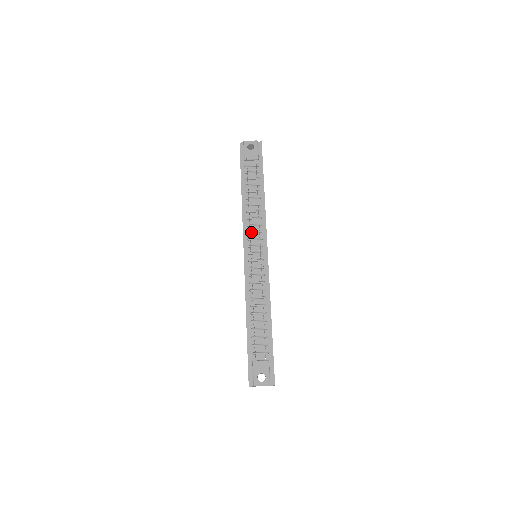
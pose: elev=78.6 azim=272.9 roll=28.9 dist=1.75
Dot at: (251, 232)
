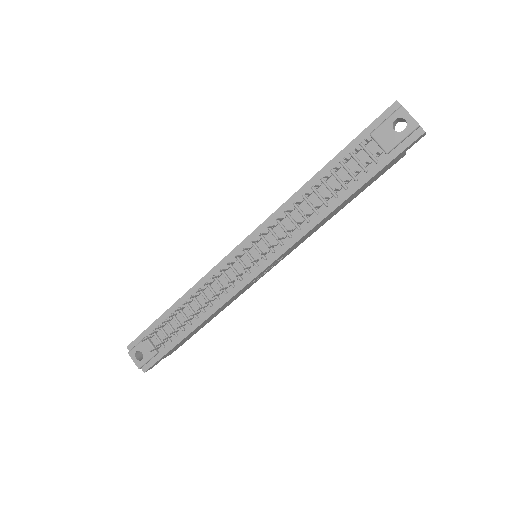
Dot at: (271, 231)
